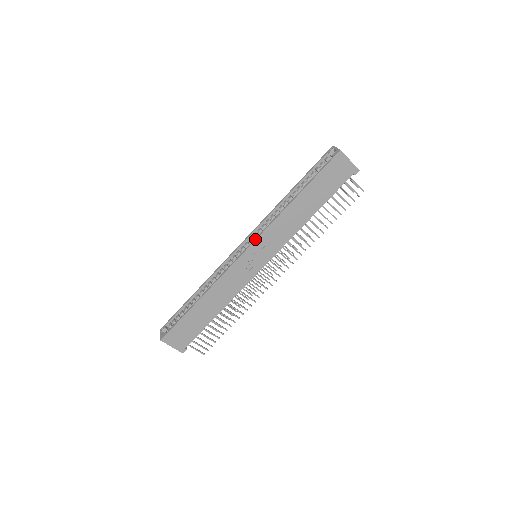
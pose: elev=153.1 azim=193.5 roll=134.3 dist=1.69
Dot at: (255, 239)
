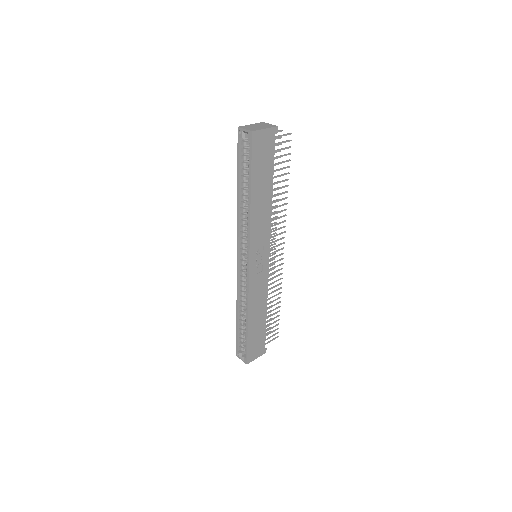
Dot at: (248, 252)
